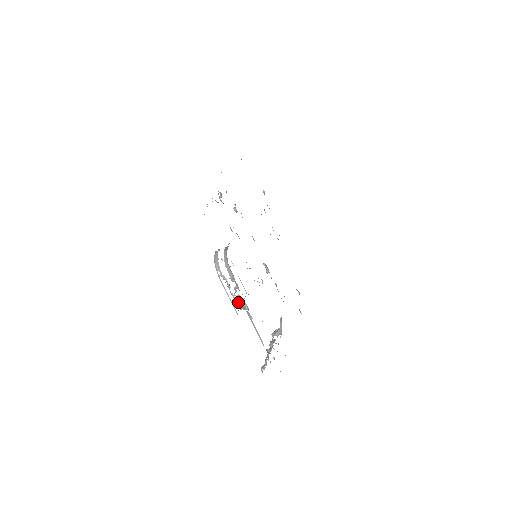
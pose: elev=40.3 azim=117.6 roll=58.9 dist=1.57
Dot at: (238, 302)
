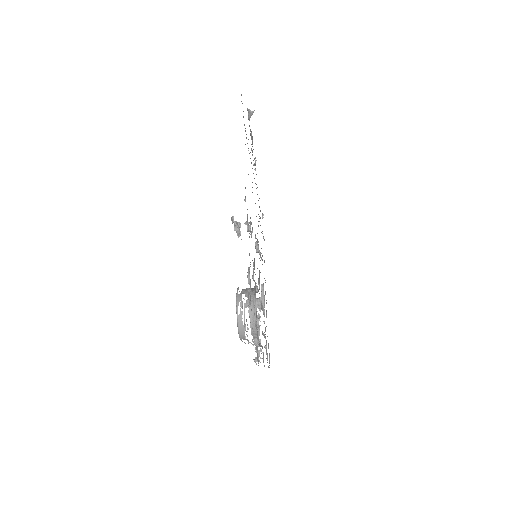
Dot at: occluded
